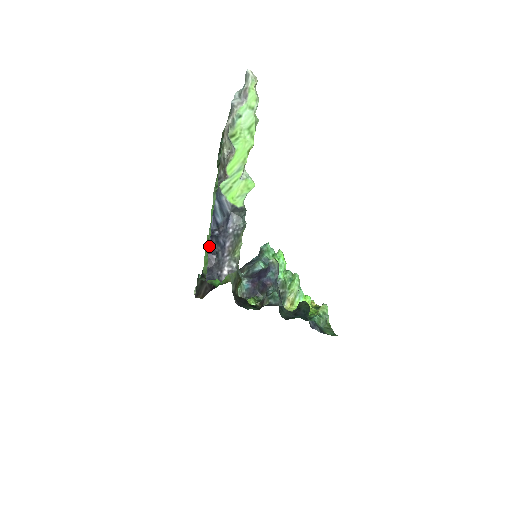
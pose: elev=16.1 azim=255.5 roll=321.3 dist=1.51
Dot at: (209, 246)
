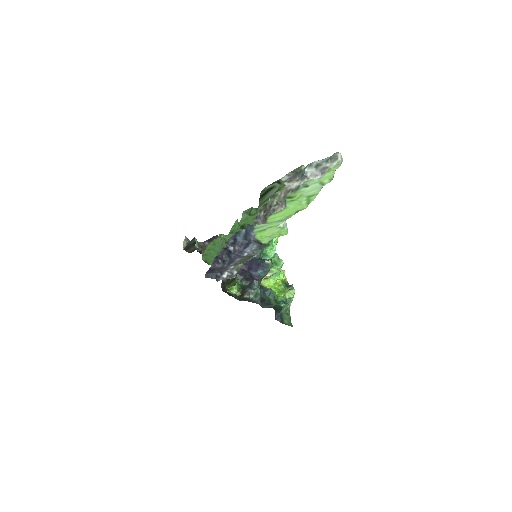
Dot at: occluded
